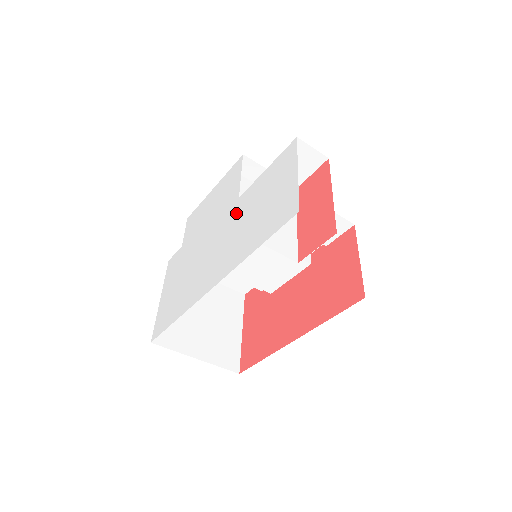
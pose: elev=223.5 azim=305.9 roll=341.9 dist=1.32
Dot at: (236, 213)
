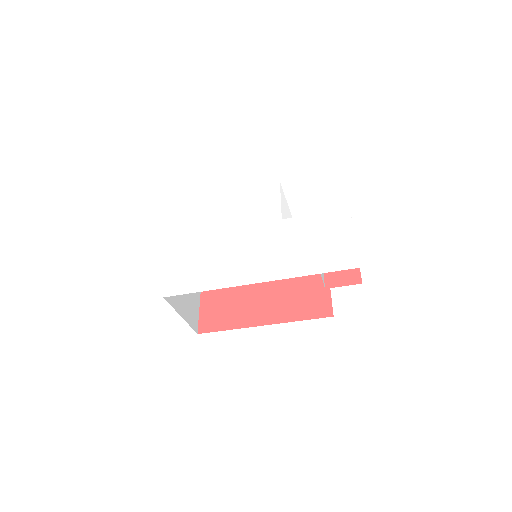
Dot at: (281, 232)
